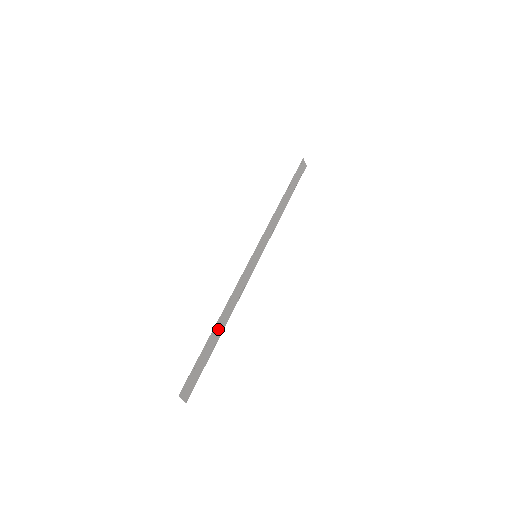
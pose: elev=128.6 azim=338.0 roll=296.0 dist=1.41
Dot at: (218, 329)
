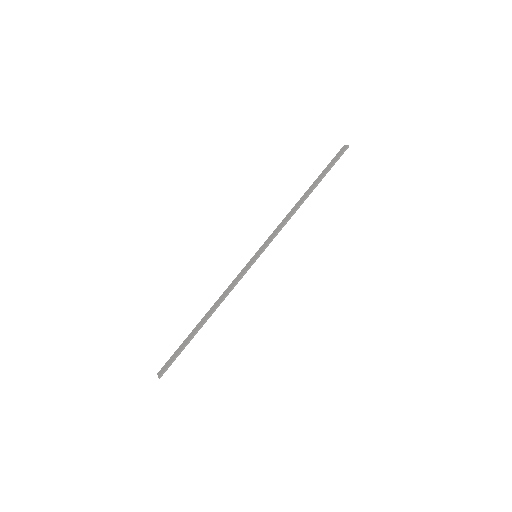
Dot at: (201, 322)
